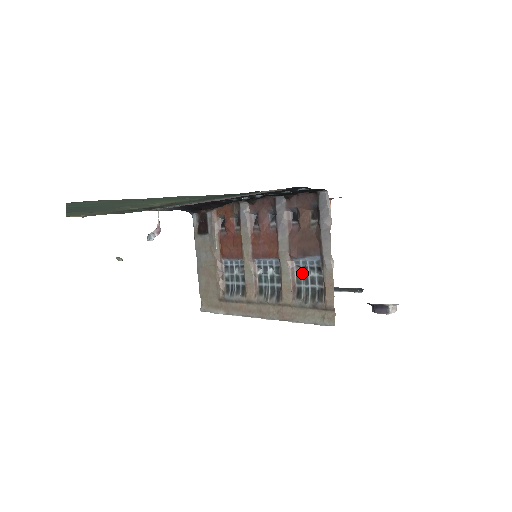
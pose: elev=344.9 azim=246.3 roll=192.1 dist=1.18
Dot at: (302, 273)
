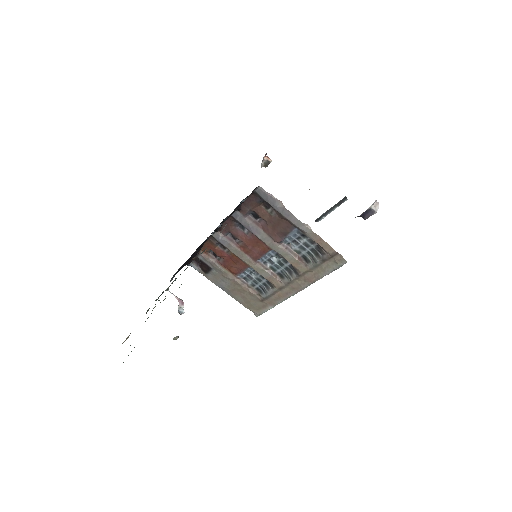
Dot at: (295, 246)
